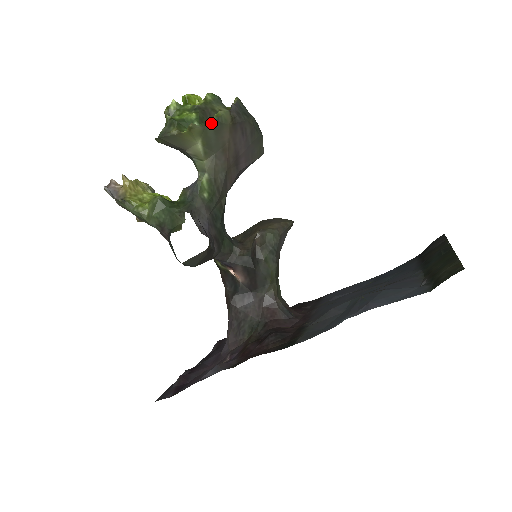
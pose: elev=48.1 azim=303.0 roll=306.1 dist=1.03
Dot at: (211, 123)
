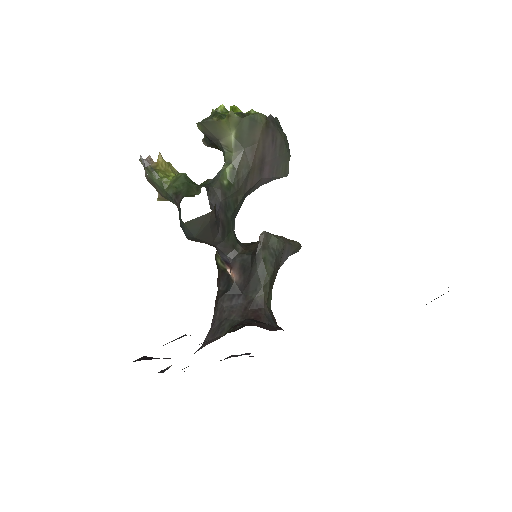
Dot at: (248, 117)
